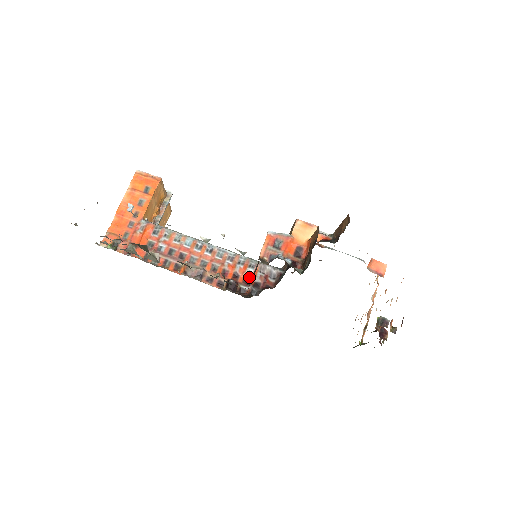
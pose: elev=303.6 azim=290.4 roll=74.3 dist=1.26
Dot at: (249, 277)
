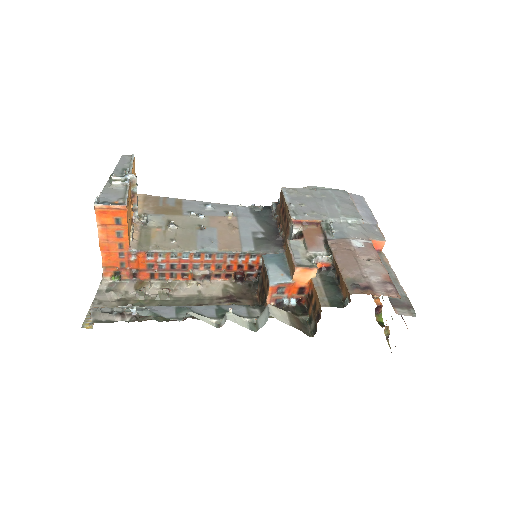
Dot at: (253, 265)
